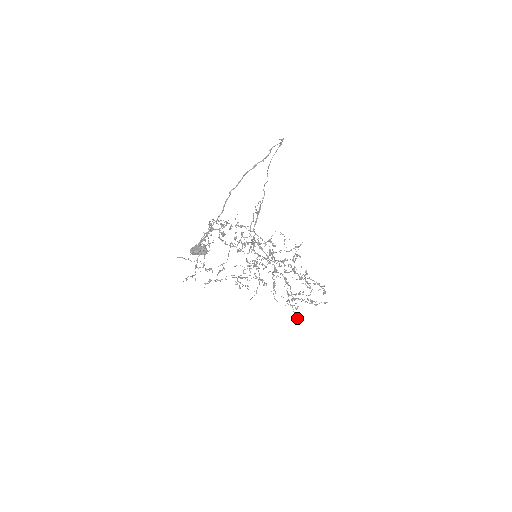
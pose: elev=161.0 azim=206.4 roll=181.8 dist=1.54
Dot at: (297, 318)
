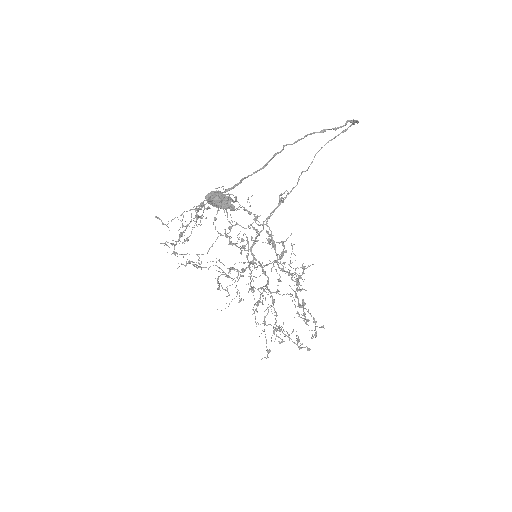
Dot at: occluded
